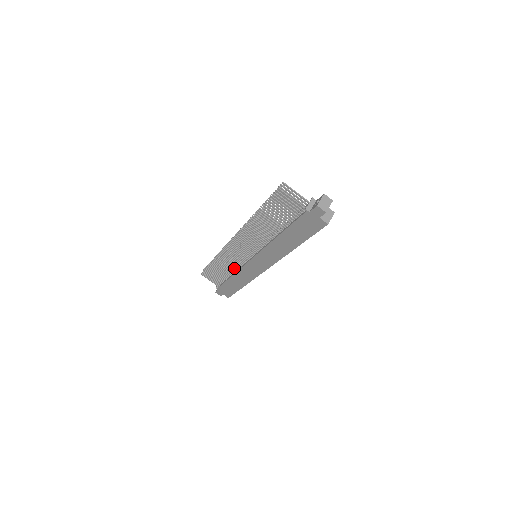
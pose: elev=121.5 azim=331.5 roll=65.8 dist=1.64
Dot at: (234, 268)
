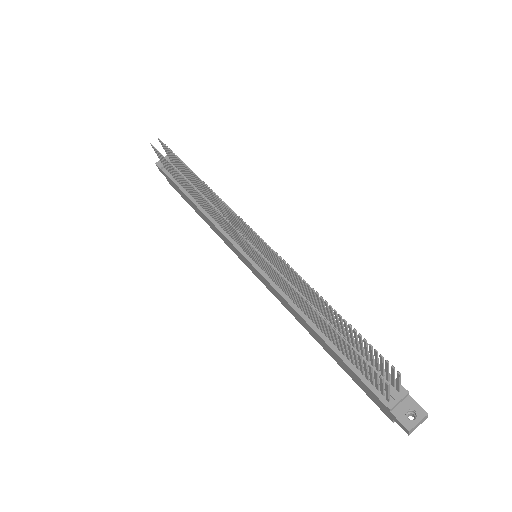
Dot at: (210, 213)
